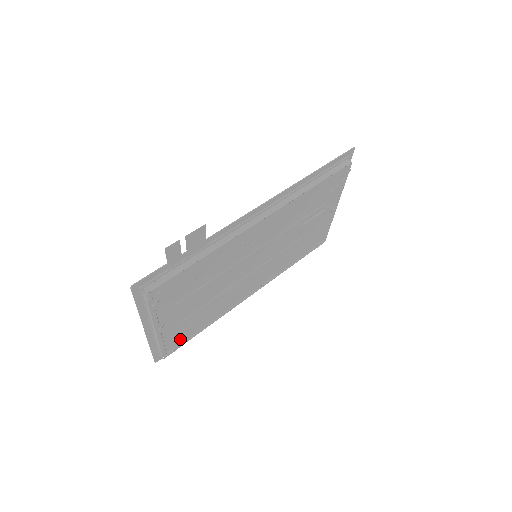
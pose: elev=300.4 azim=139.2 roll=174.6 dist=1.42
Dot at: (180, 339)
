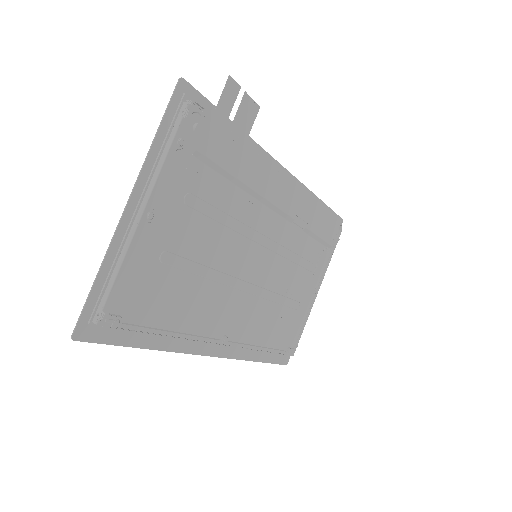
Dot at: (136, 306)
